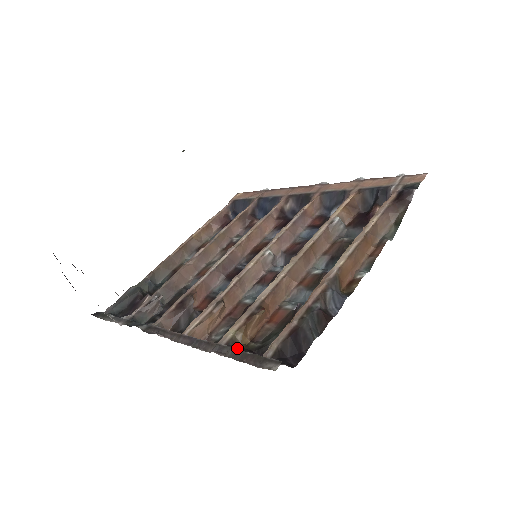
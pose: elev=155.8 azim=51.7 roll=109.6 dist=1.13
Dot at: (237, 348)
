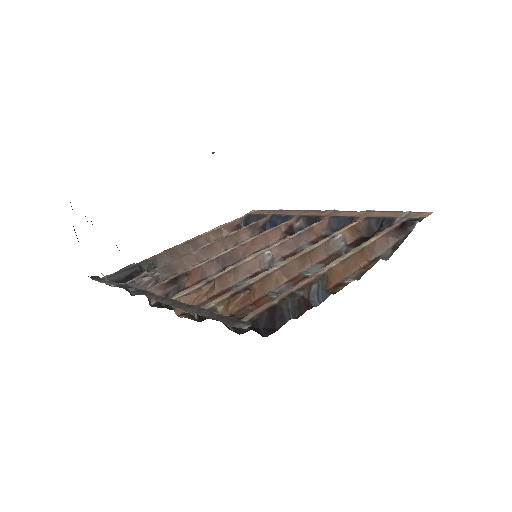
Dot at: occluded
